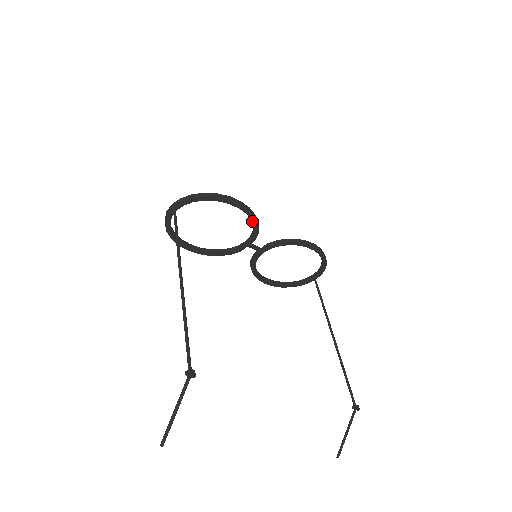
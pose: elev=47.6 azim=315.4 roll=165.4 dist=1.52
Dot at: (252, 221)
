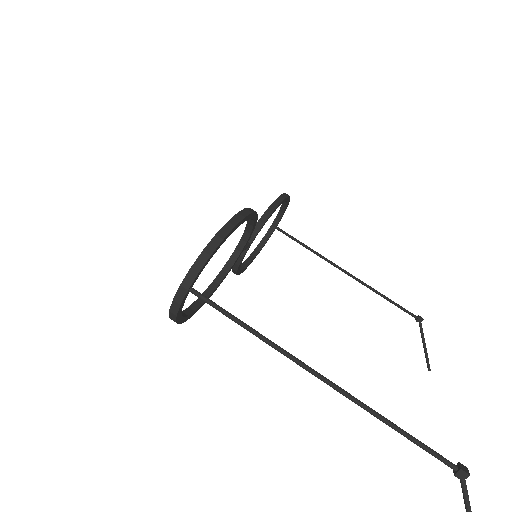
Dot at: (253, 222)
